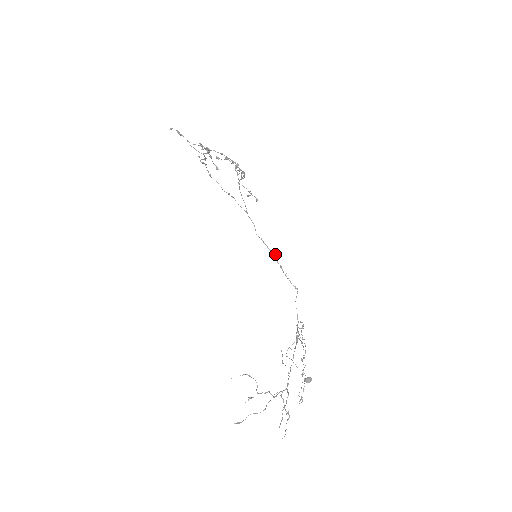
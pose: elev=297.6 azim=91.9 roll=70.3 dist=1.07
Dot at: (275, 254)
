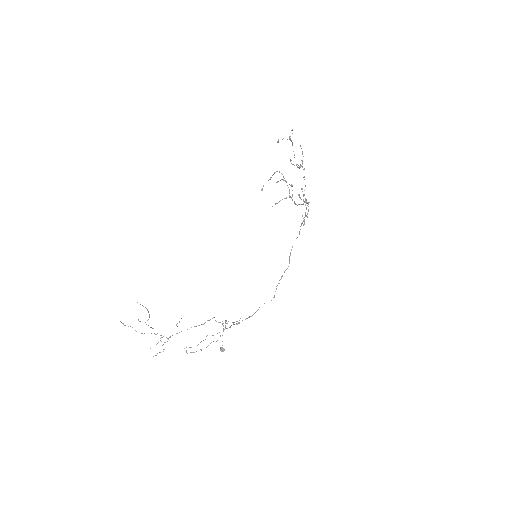
Dot at: occluded
